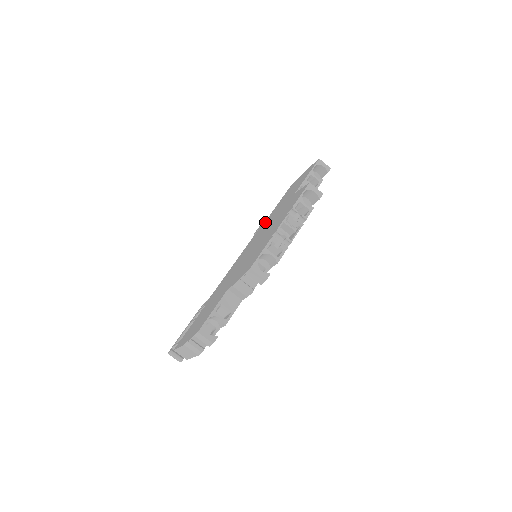
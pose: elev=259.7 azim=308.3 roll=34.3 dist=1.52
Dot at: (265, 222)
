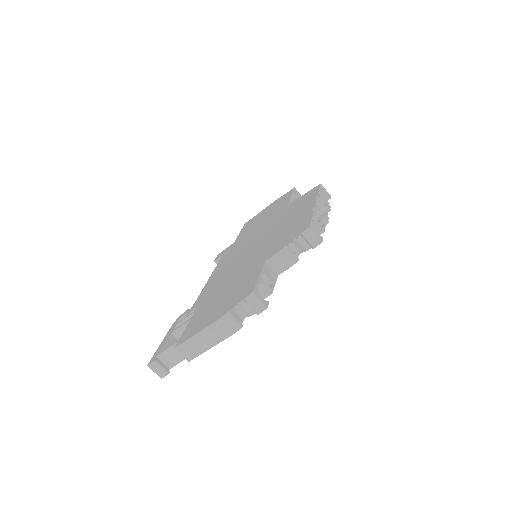
Dot at: (236, 243)
